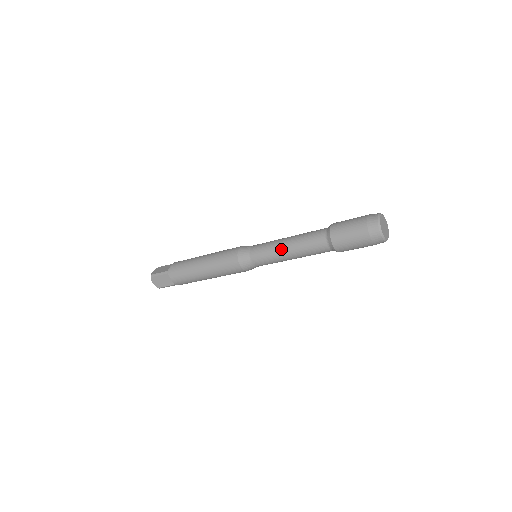
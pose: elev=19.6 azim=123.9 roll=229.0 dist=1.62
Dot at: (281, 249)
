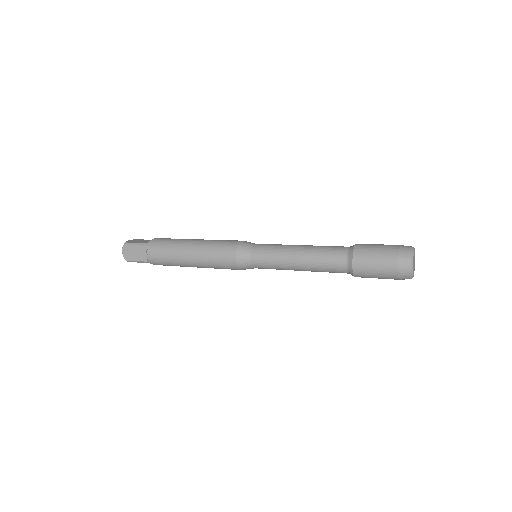
Dot at: occluded
